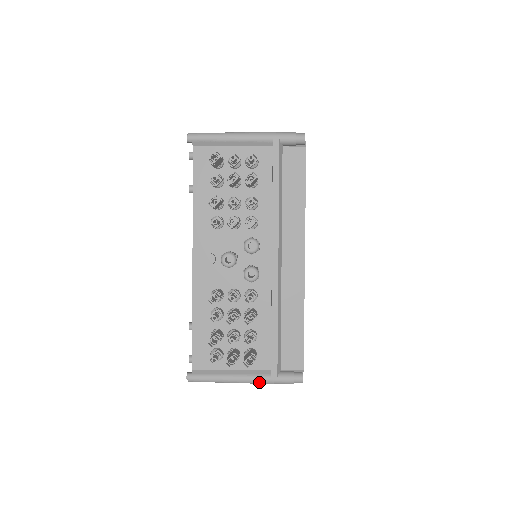
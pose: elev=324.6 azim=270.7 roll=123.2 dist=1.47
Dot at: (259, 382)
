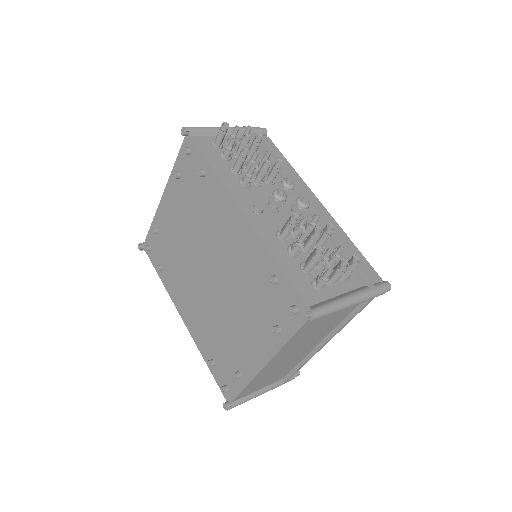
Dot at: (366, 296)
